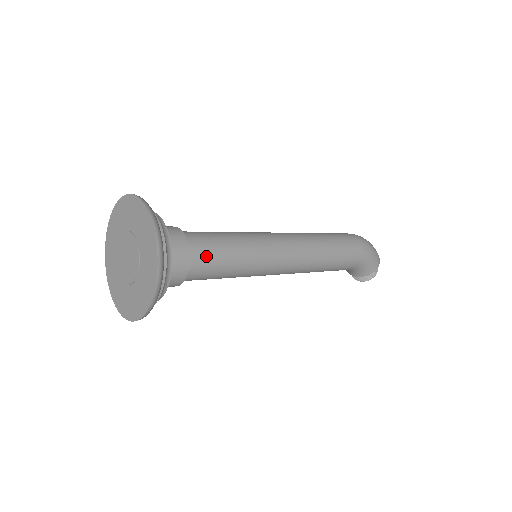
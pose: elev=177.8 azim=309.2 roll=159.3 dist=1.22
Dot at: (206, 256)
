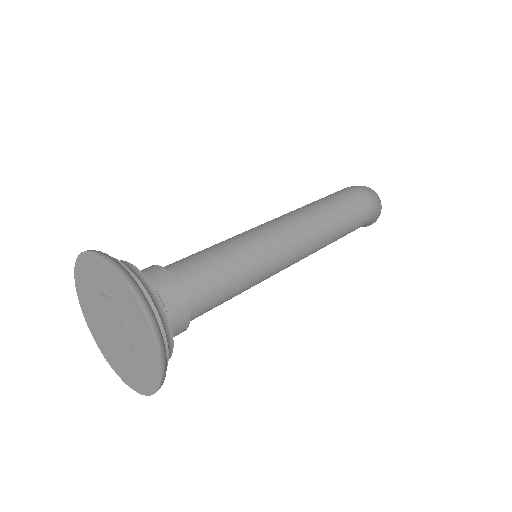
Dot at: (207, 306)
